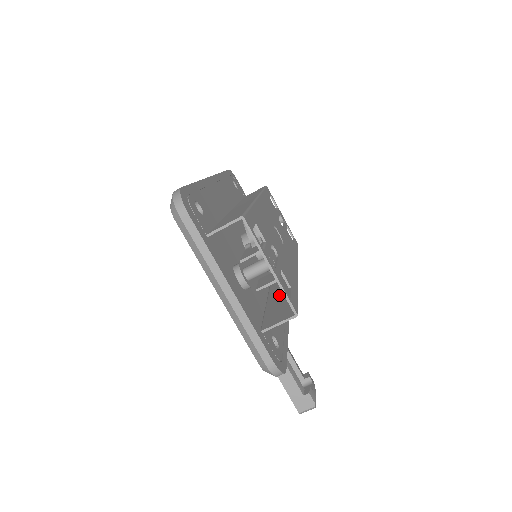
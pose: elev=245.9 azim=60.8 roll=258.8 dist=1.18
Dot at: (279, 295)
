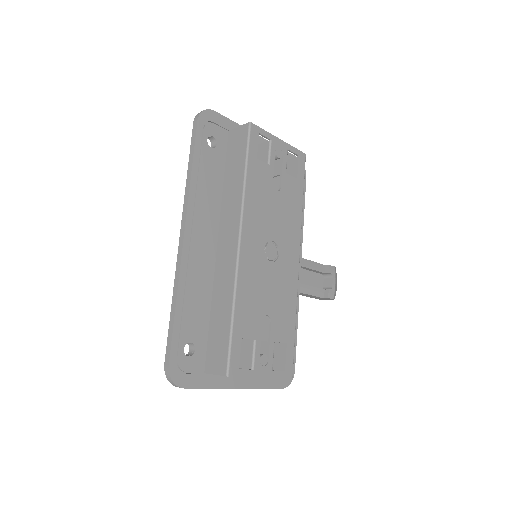
Dot at: occluded
